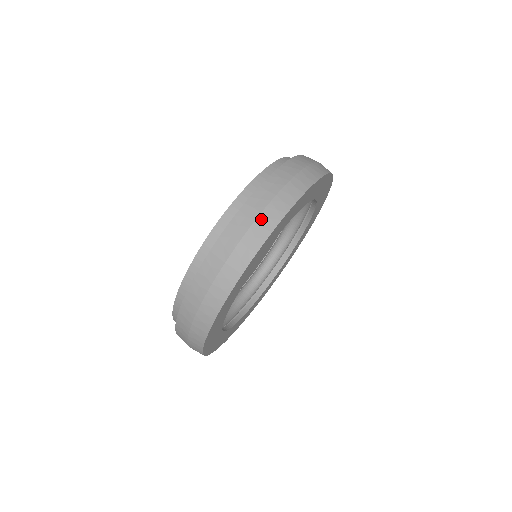
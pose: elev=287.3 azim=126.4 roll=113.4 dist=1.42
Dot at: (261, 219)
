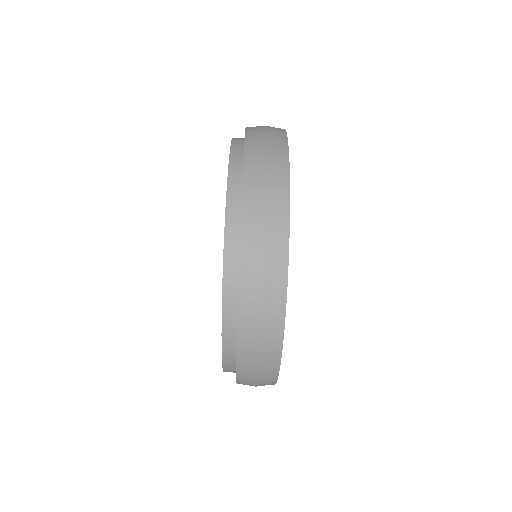
Dot at: occluded
